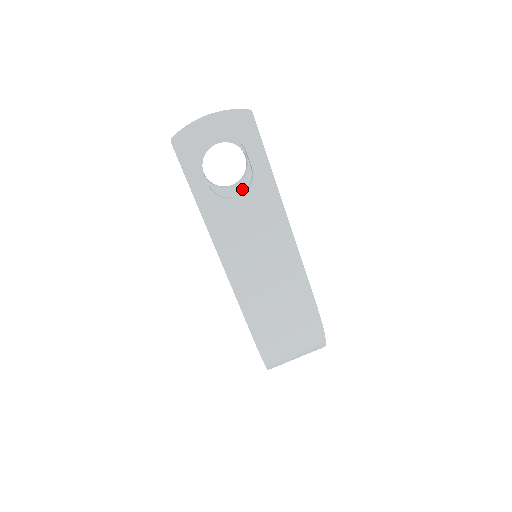
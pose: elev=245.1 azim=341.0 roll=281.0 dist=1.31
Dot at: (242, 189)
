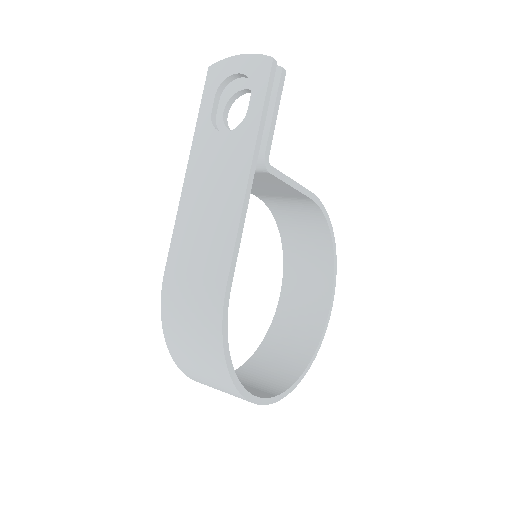
Dot at: occluded
